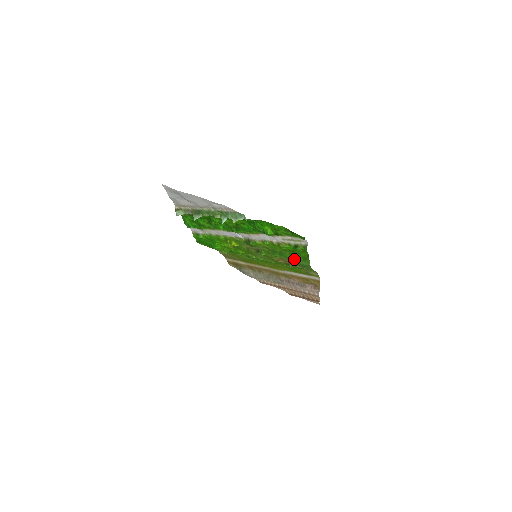
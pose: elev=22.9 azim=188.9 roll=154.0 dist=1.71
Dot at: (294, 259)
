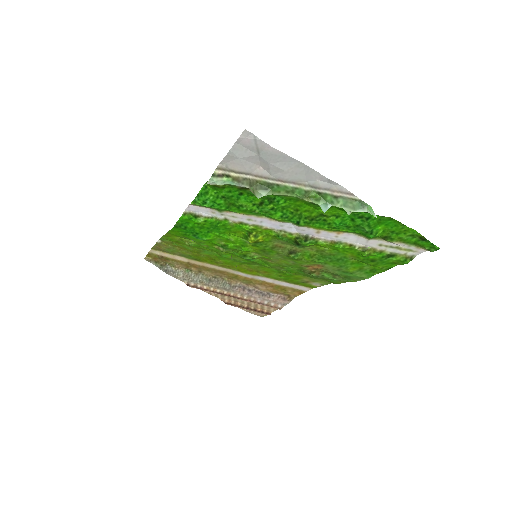
Dot at: (351, 269)
